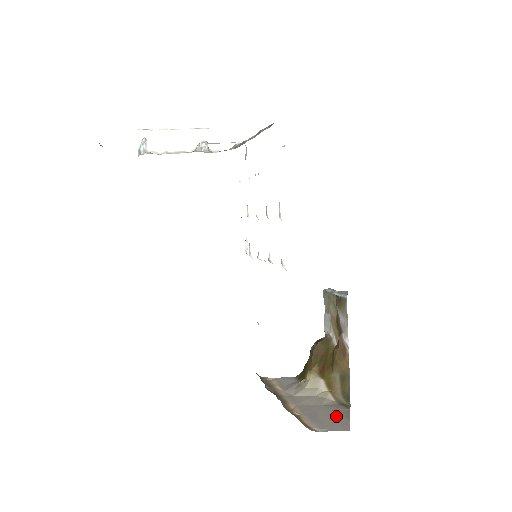
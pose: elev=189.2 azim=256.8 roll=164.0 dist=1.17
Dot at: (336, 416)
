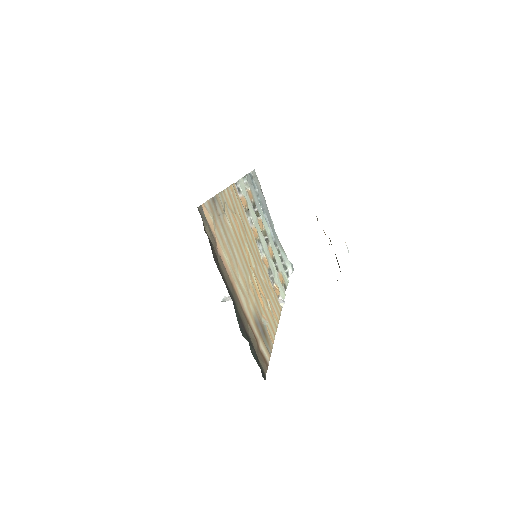
Dot at: occluded
